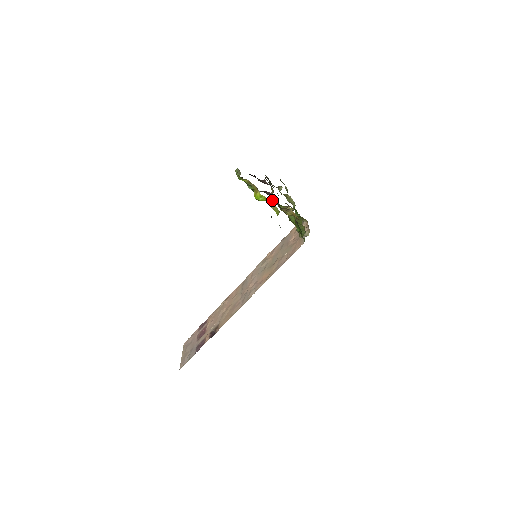
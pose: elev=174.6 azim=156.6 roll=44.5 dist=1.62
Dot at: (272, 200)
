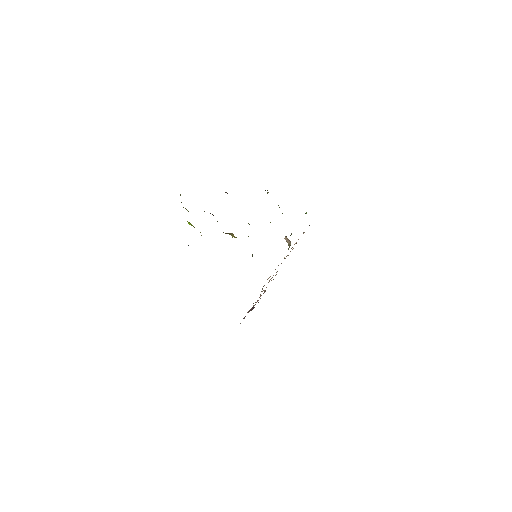
Dot at: occluded
